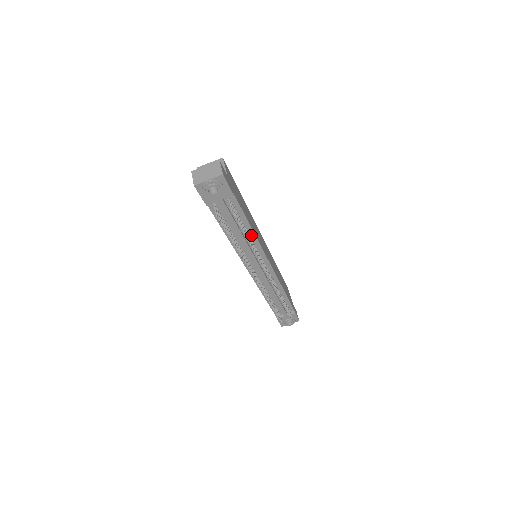
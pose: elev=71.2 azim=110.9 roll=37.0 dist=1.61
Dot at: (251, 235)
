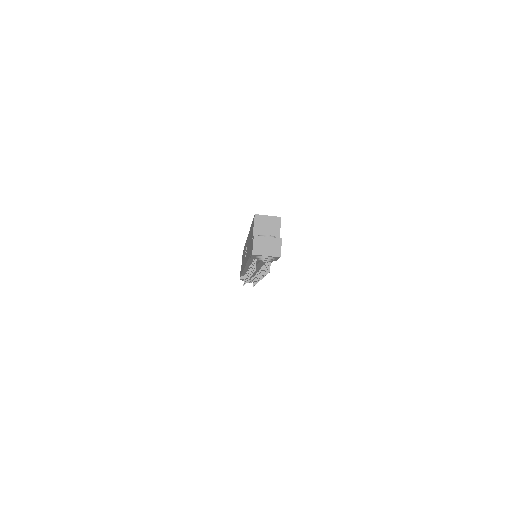
Dot at: occluded
